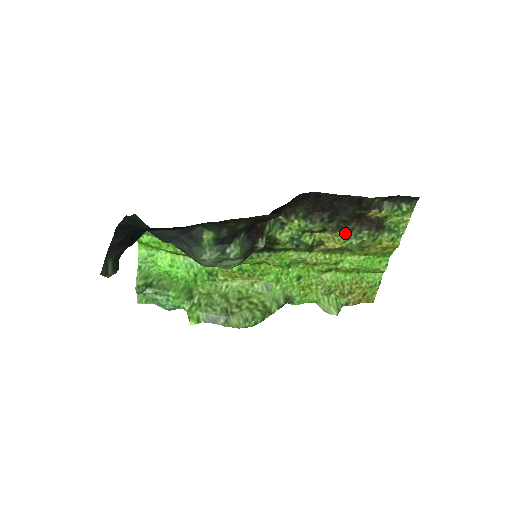
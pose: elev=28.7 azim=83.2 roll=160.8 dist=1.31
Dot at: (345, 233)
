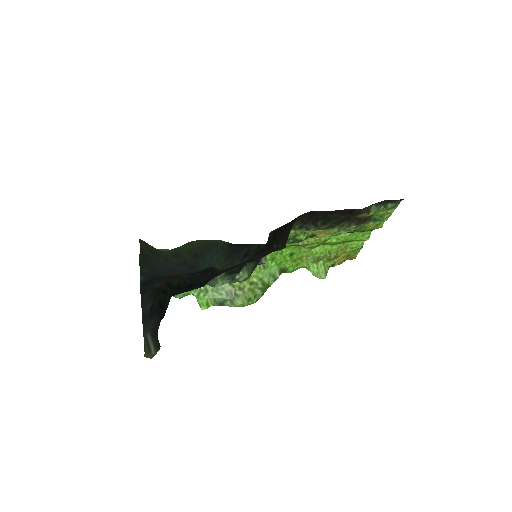
Dot at: (335, 228)
